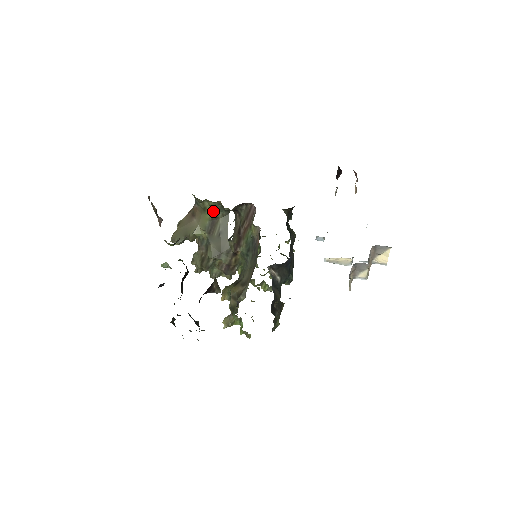
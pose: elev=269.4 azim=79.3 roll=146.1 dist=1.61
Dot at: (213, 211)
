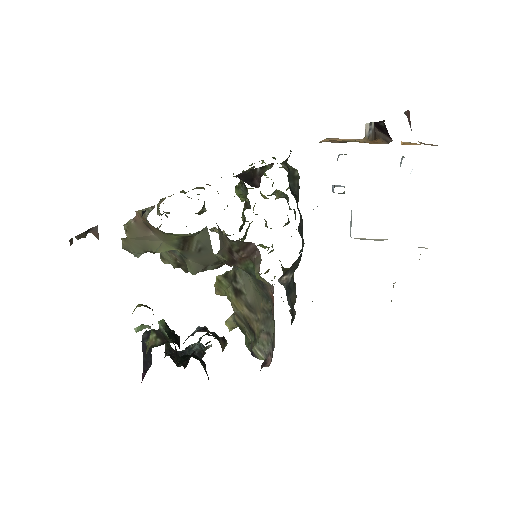
Dot at: occluded
